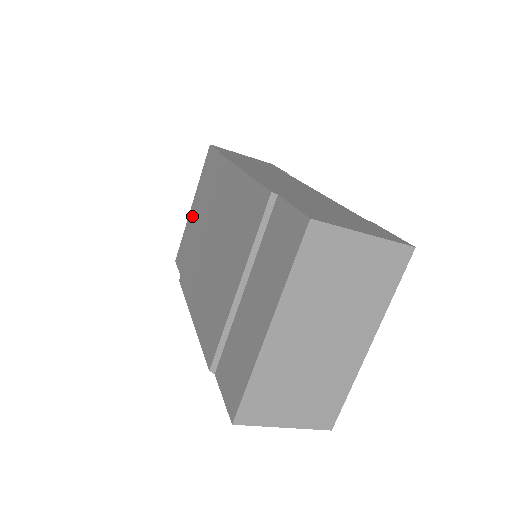
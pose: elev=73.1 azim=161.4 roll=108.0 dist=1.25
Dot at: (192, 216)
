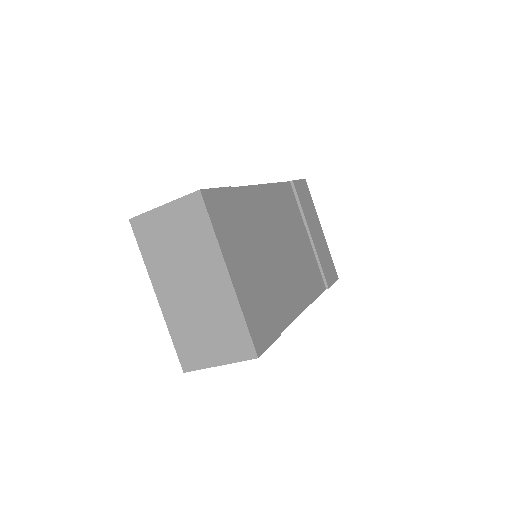
Dot at: occluded
